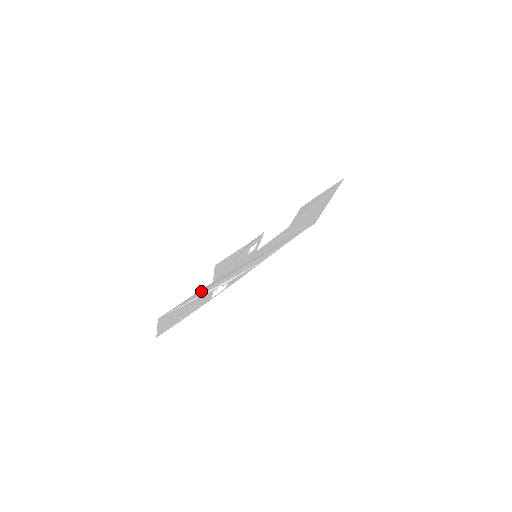
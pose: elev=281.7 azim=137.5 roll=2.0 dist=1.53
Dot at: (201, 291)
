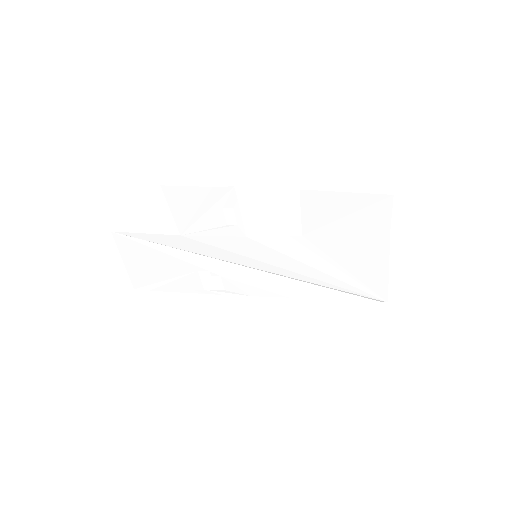
Dot at: (170, 242)
